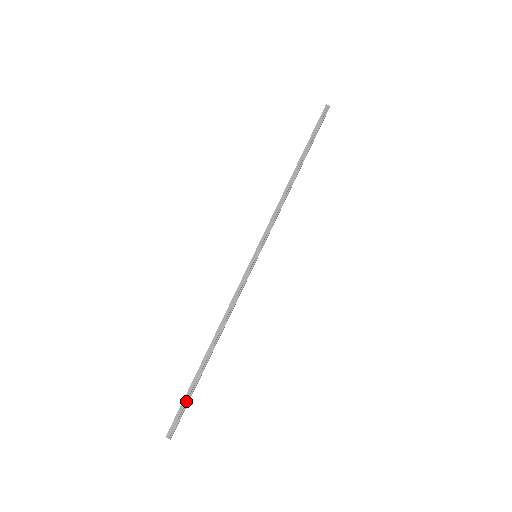
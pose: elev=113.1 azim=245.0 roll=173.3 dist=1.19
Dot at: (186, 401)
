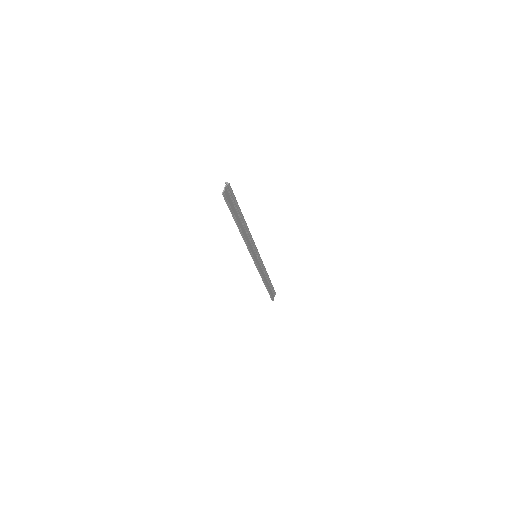
Dot at: (235, 198)
